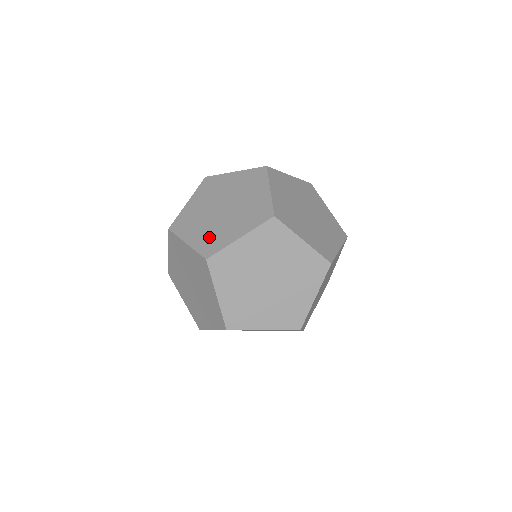
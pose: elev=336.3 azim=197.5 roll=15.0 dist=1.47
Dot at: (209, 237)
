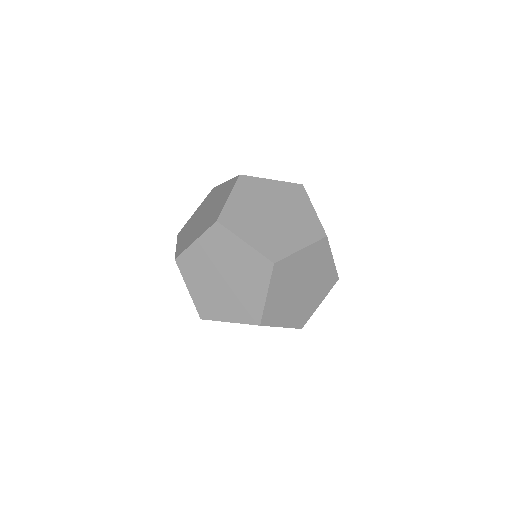
Dot at: (242, 308)
